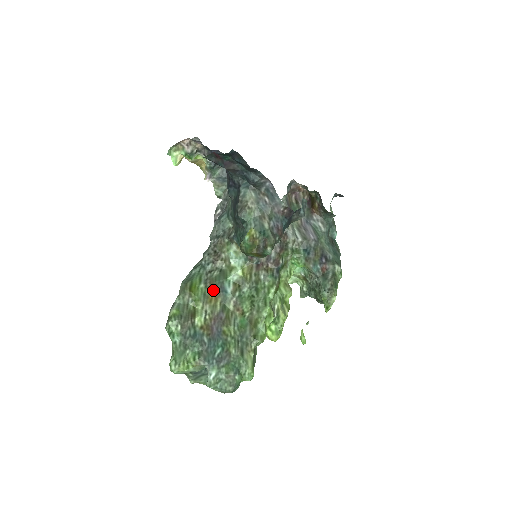
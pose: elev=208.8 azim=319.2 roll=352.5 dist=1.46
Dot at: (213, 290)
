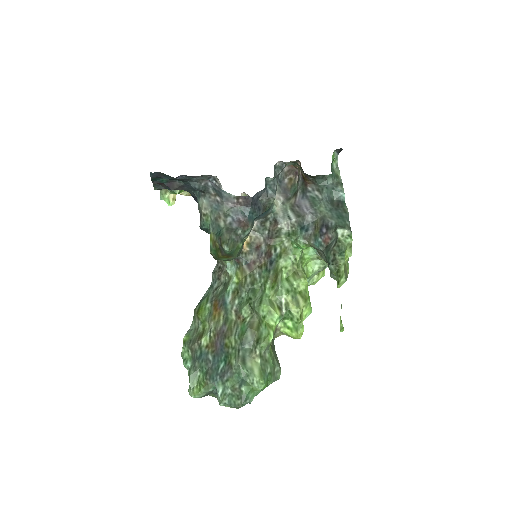
Dot at: (217, 306)
